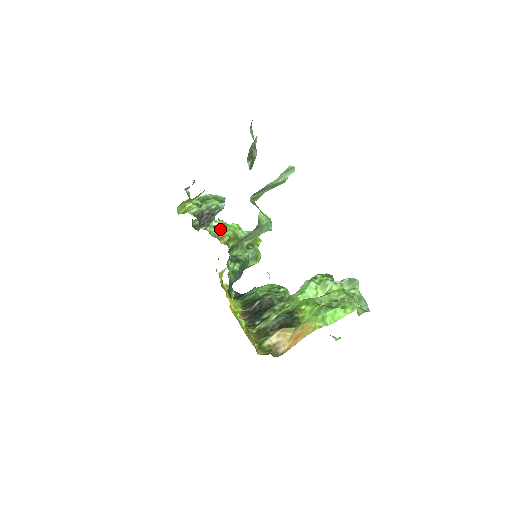
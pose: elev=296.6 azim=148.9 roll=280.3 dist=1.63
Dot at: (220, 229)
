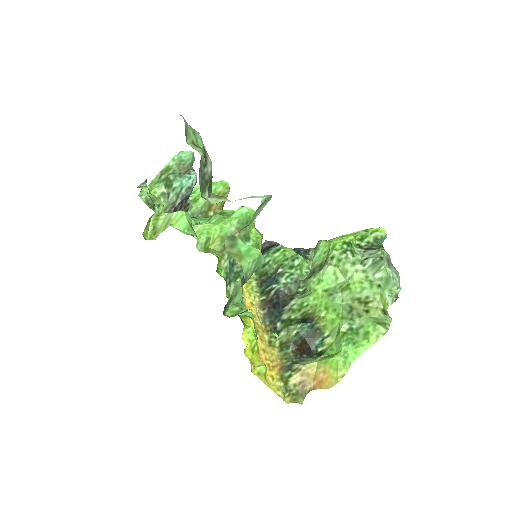
Dot at: (203, 203)
